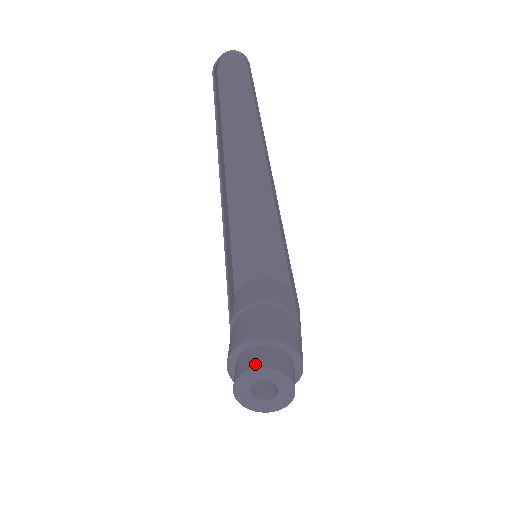
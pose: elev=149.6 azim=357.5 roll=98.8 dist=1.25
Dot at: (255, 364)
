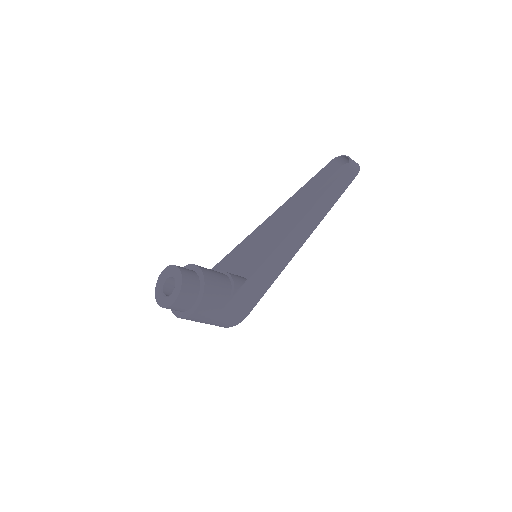
Dot at: (181, 267)
